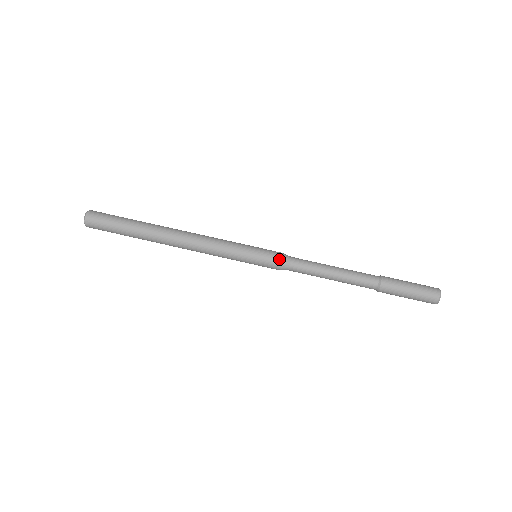
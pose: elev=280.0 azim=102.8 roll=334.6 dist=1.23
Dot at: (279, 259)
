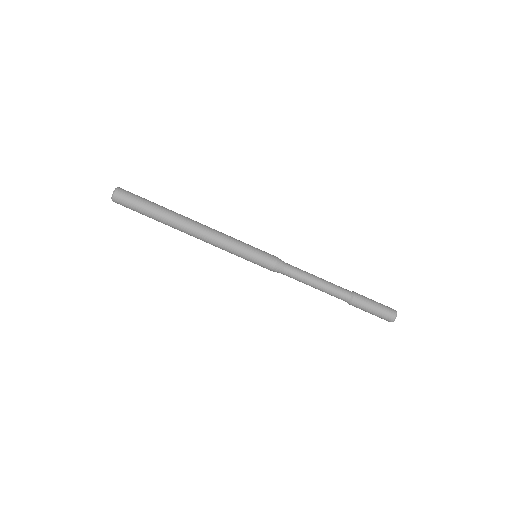
Dot at: (276, 261)
